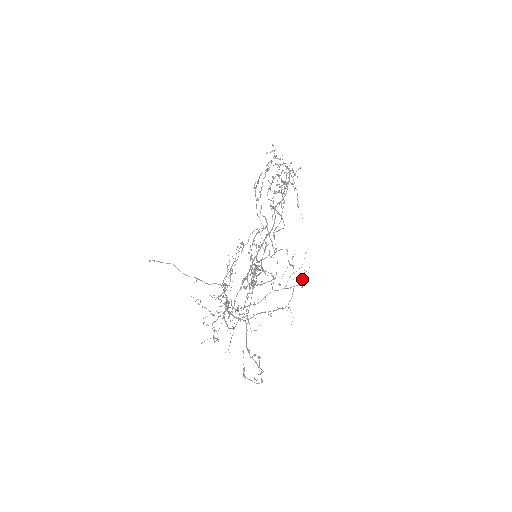
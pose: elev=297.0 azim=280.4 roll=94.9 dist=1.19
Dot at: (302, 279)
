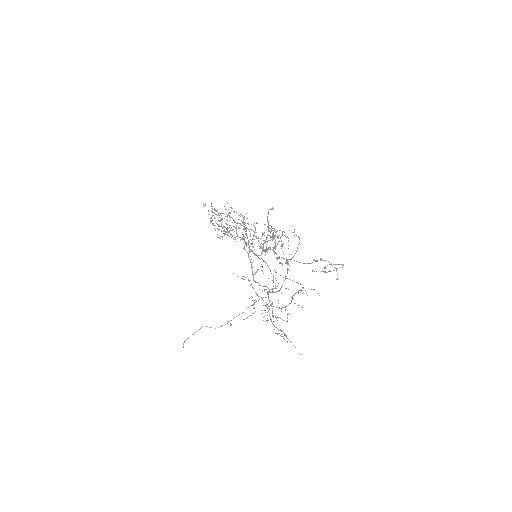
Dot at: occluded
